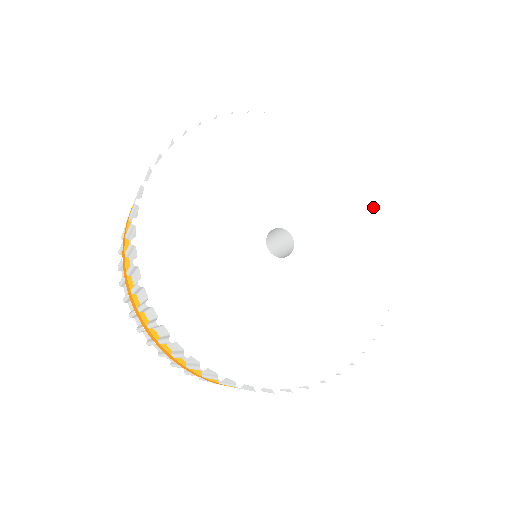
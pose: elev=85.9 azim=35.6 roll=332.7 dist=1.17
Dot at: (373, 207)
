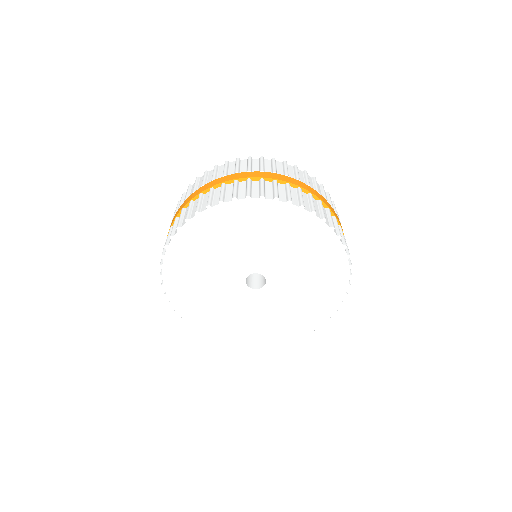
Dot at: (326, 238)
